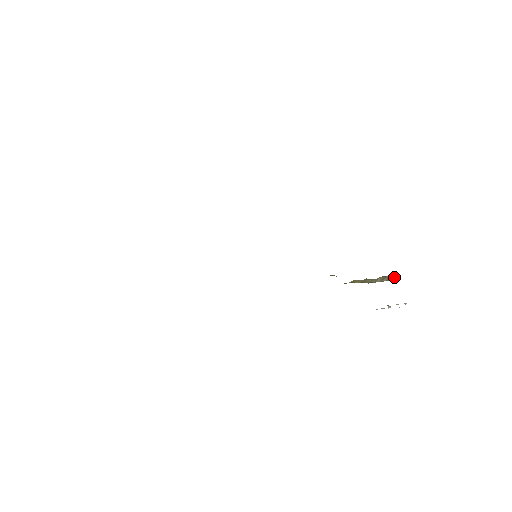
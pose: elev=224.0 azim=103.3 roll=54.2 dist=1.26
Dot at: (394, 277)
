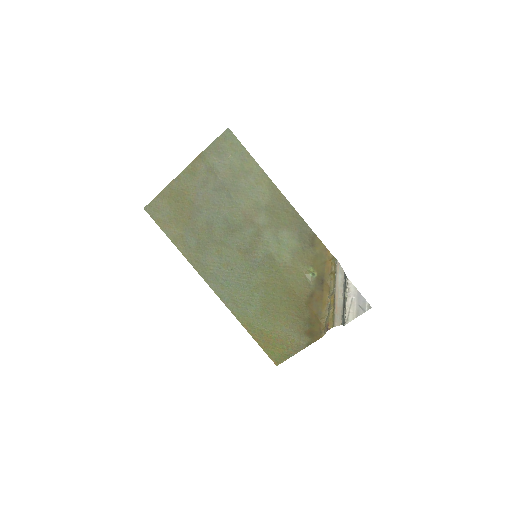
Dot at: (325, 332)
